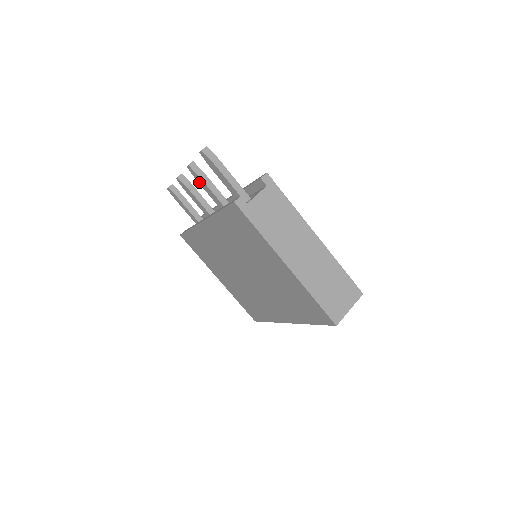
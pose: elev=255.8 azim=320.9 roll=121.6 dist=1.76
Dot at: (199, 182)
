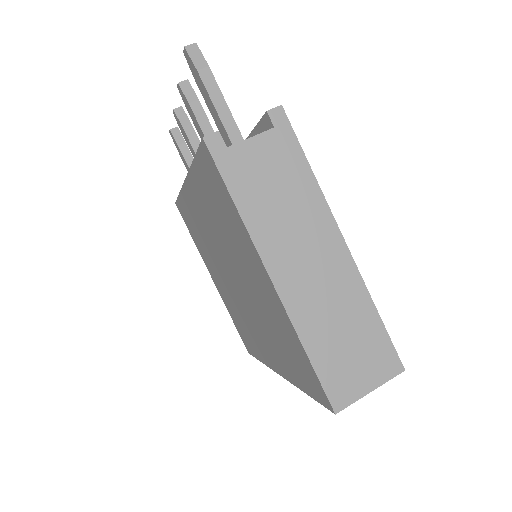
Dot at: (190, 115)
